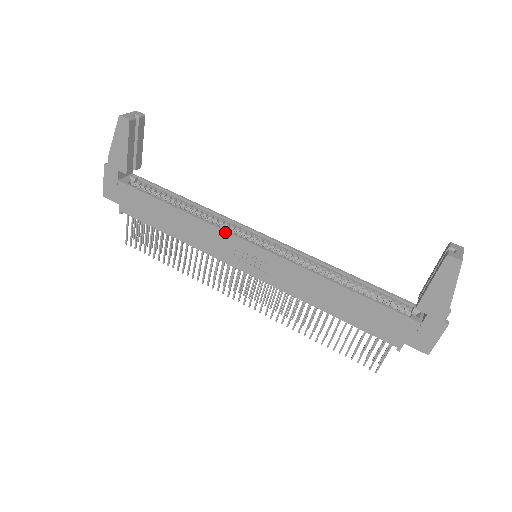
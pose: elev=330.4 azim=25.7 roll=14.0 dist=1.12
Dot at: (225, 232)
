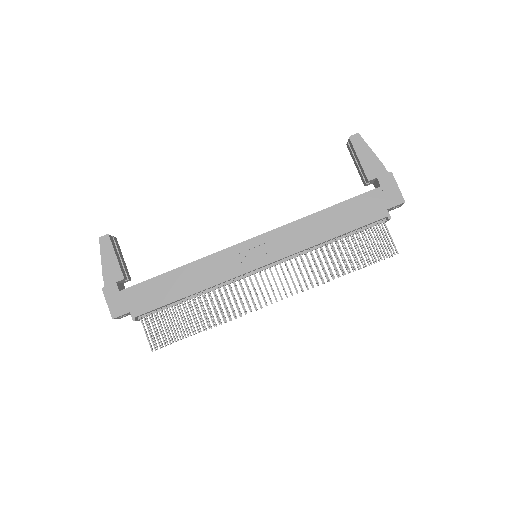
Dot at: (223, 251)
